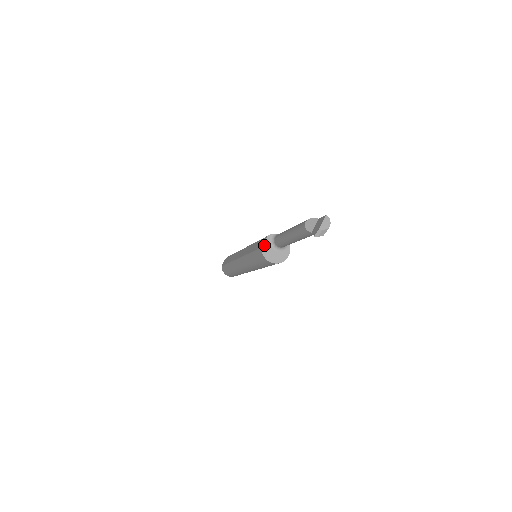
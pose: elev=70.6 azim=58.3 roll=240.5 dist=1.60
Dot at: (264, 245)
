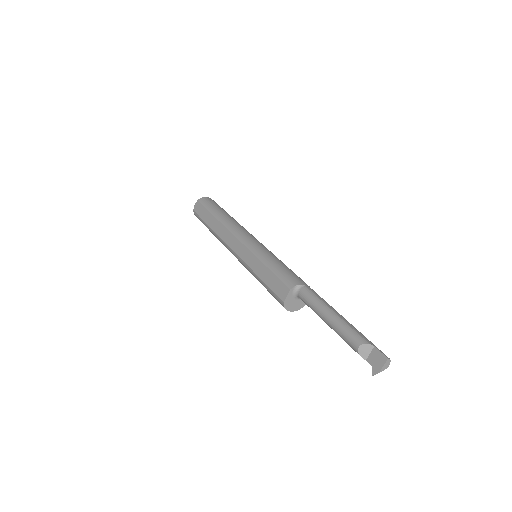
Dot at: (286, 299)
